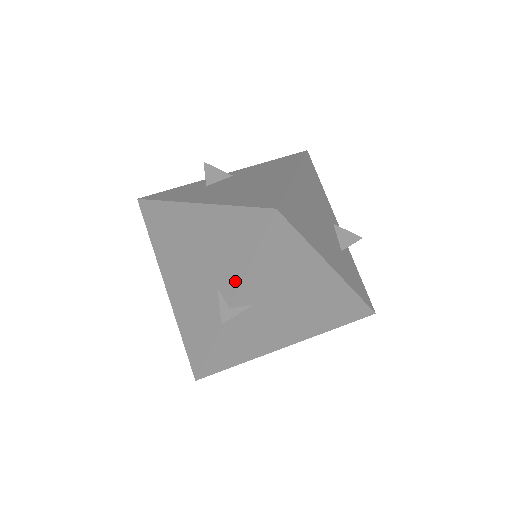
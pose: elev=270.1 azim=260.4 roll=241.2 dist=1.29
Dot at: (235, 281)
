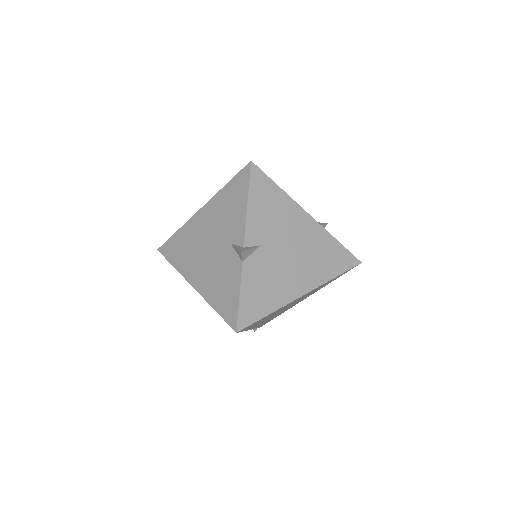
Dot at: (241, 226)
